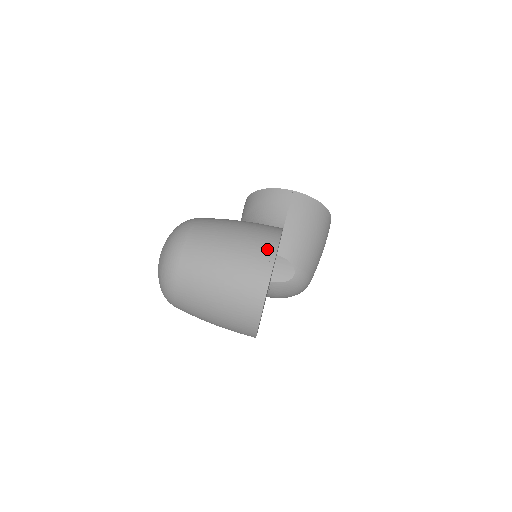
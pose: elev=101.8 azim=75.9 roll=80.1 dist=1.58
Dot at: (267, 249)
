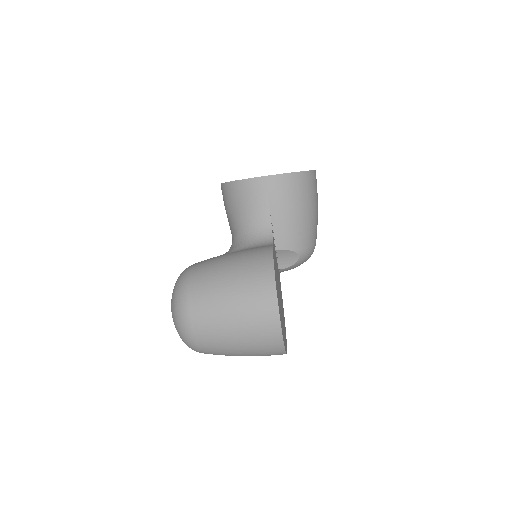
Dot at: (268, 302)
